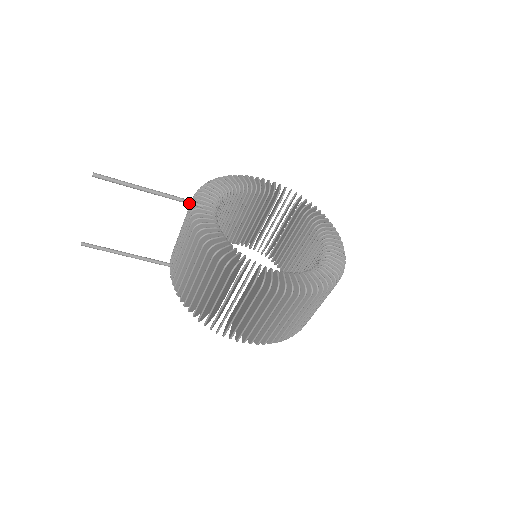
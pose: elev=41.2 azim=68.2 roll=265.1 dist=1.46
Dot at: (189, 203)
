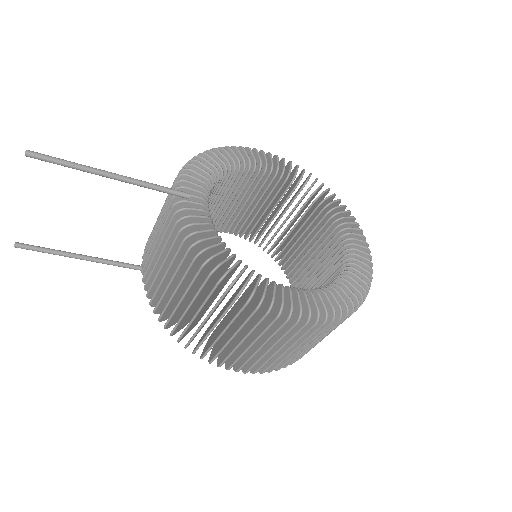
Dot at: (171, 193)
